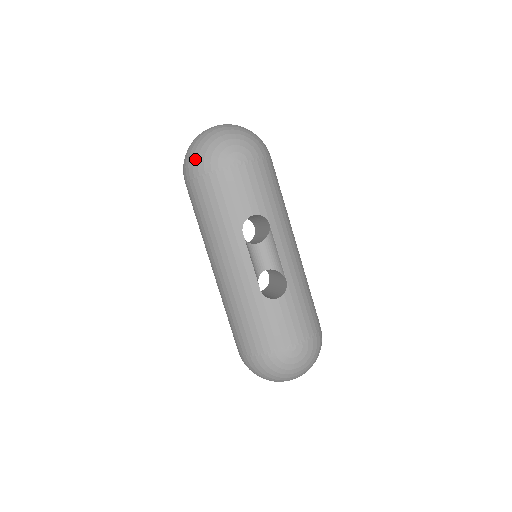
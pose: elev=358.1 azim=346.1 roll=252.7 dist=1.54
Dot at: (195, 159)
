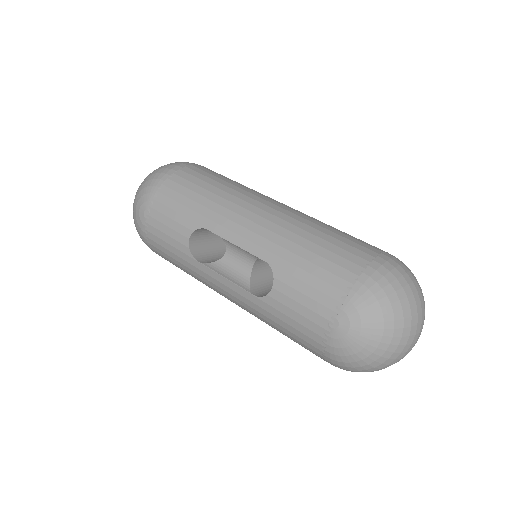
Dot at: (142, 240)
